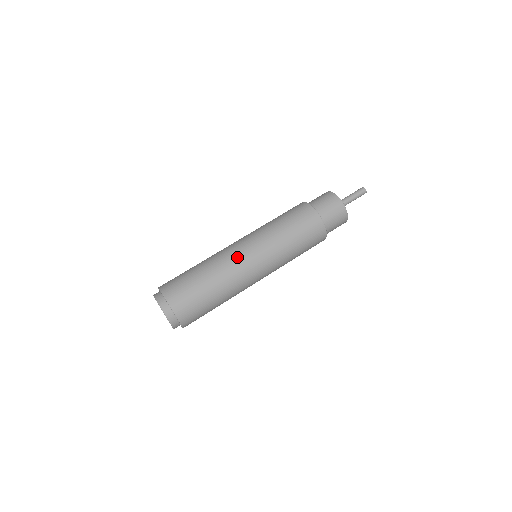
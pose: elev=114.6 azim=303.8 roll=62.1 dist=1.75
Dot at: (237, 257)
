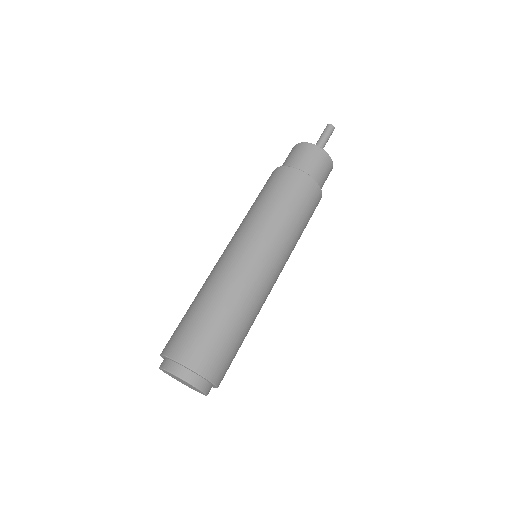
Dot at: (229, 262)
